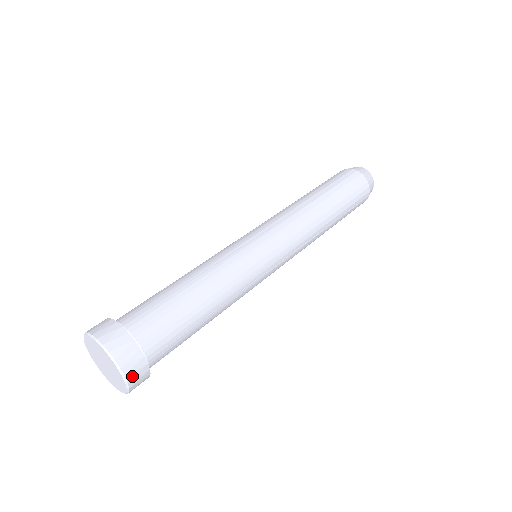
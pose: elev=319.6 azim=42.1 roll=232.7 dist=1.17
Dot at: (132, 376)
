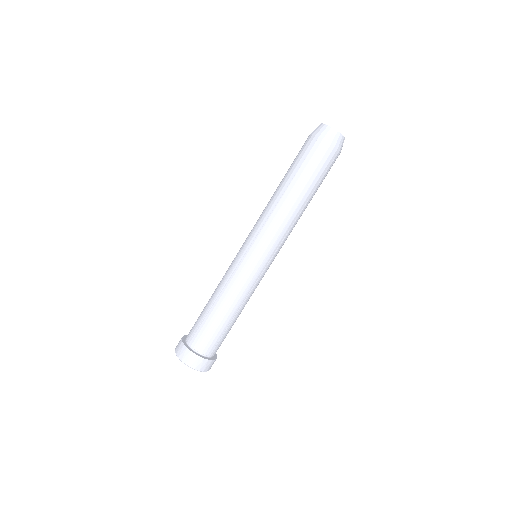
Dot at: (203, 368)
